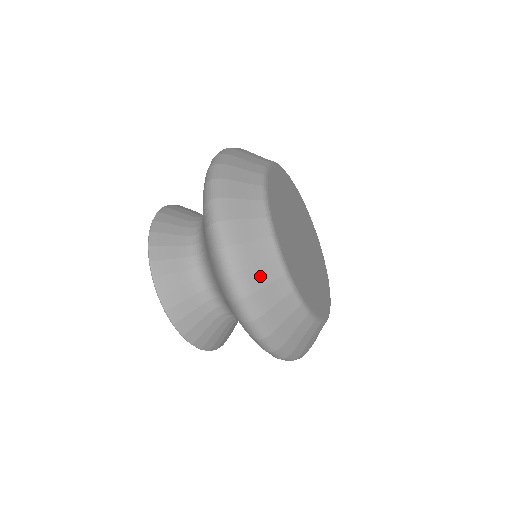
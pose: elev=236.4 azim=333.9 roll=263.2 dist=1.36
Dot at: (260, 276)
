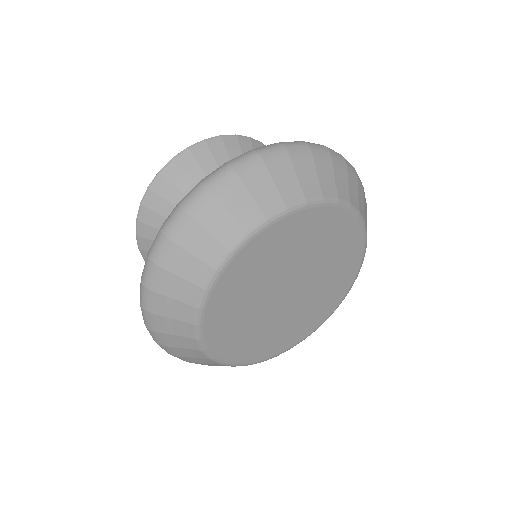
Dot at: (168, 326)
